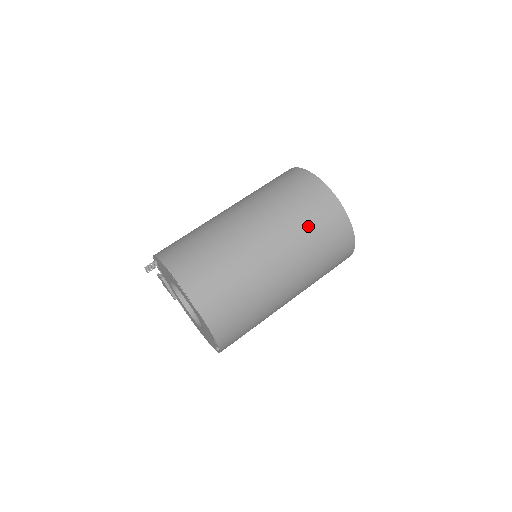
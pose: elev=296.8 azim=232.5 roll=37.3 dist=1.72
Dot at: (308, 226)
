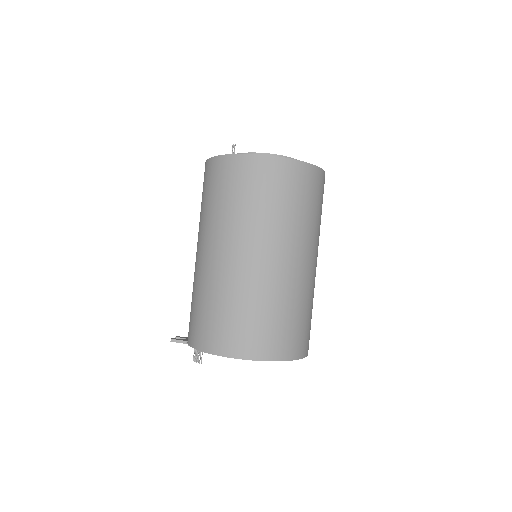
Dot at: (314, 214)
